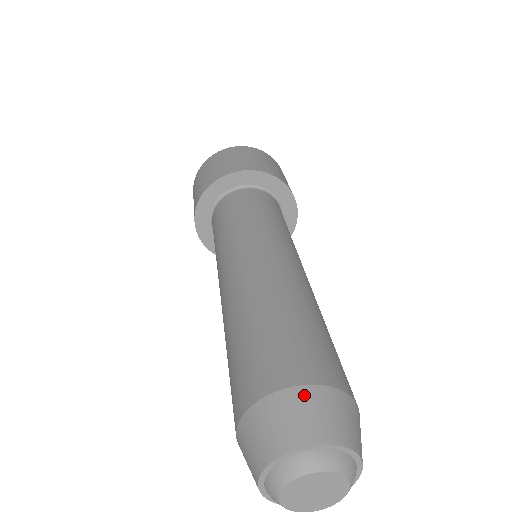
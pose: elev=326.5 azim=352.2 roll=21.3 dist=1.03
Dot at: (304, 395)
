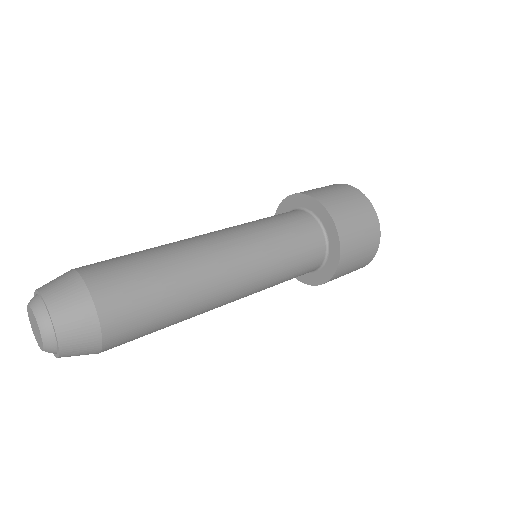
Dot at: (73, 278)
